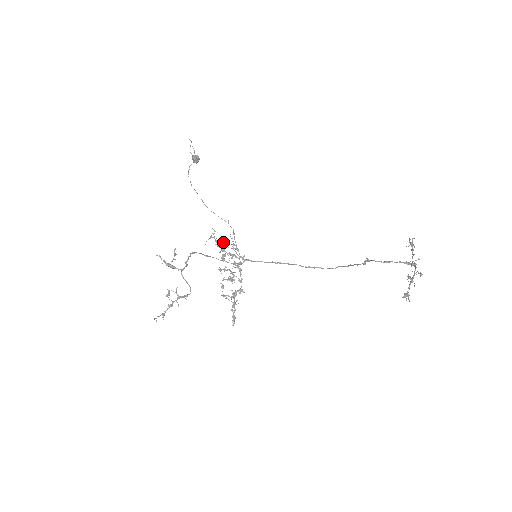
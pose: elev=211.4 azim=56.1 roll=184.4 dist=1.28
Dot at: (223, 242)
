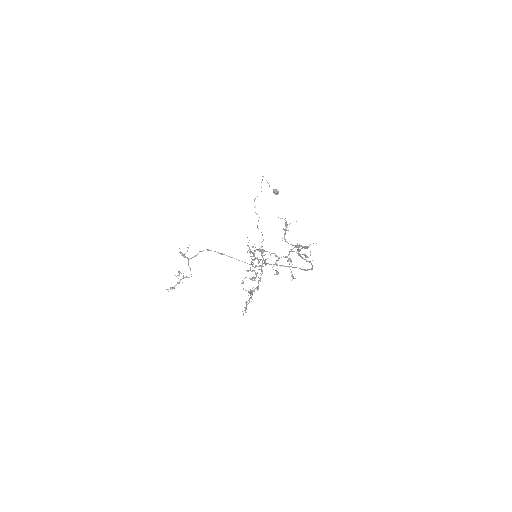
Dot at: (256, 249)
